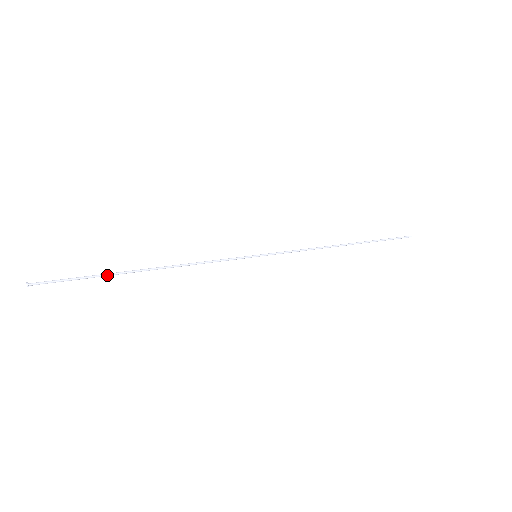
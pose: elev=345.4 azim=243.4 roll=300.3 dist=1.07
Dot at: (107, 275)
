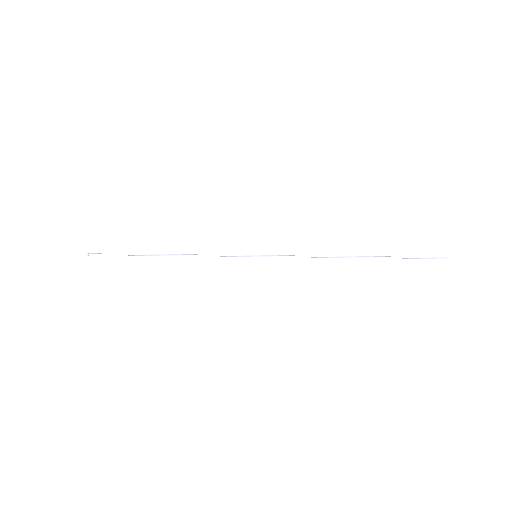
Dot at: (136, 254)
